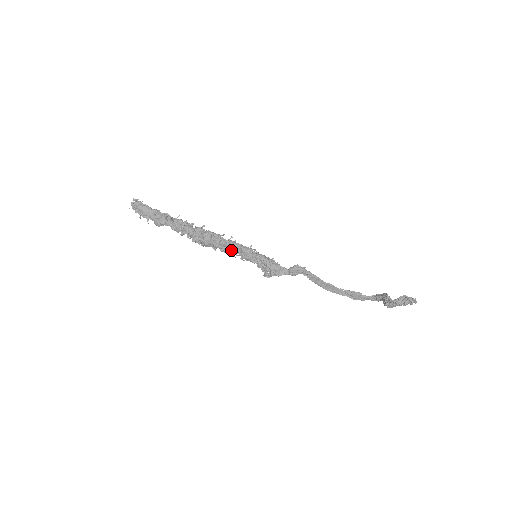
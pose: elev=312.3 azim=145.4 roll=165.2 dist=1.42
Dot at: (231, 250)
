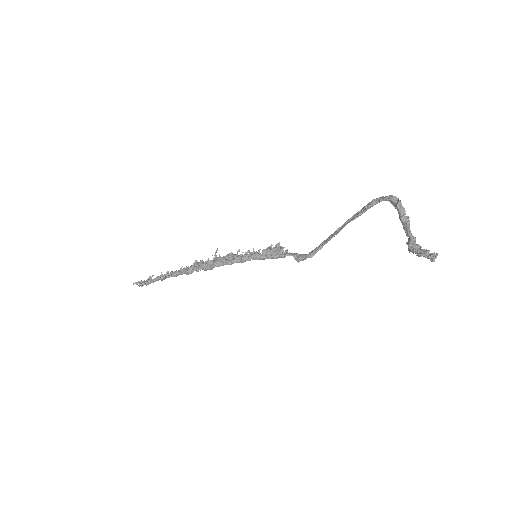
Dot at: occluded
